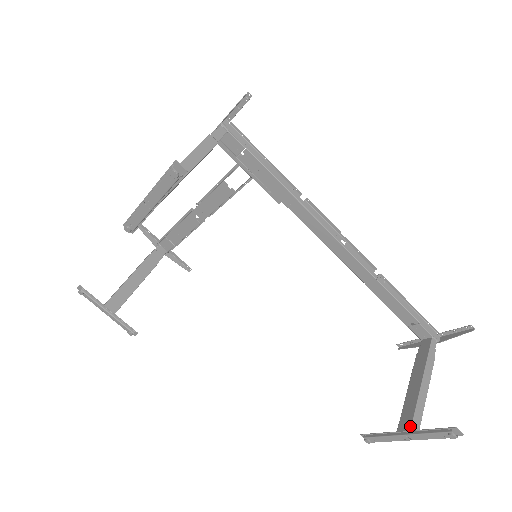
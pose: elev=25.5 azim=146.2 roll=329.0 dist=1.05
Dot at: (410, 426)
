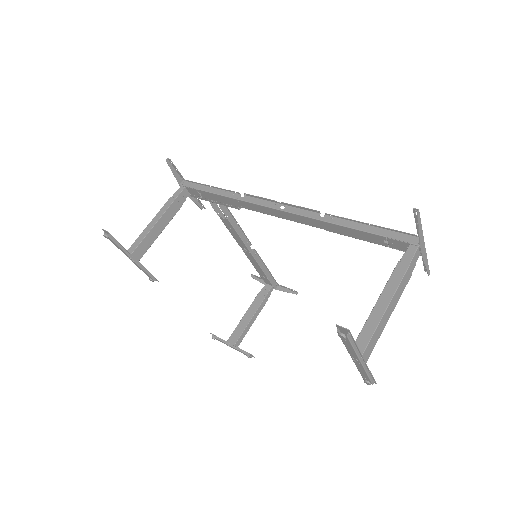
Dot at: occluded
